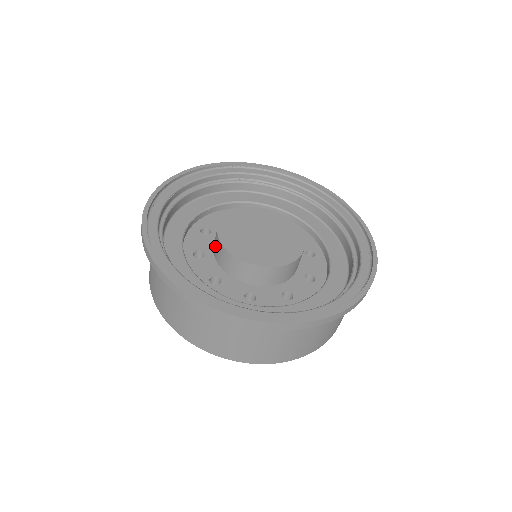
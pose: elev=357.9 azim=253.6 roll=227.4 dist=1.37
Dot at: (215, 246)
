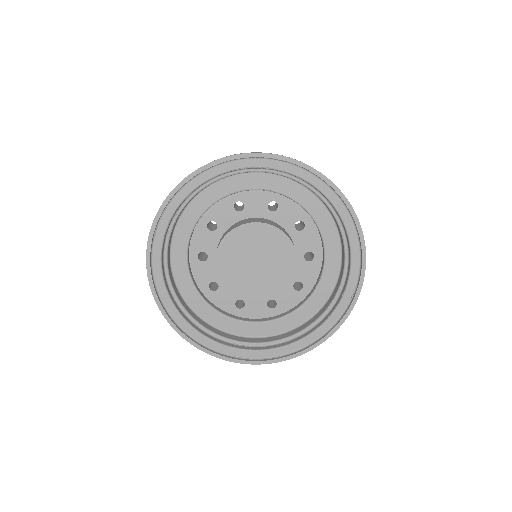
Dot at: occluded
